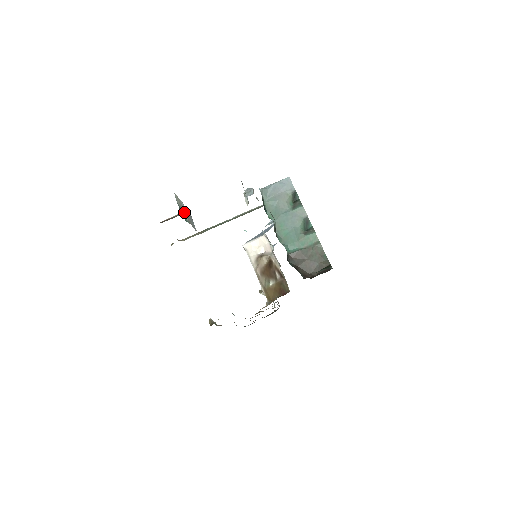
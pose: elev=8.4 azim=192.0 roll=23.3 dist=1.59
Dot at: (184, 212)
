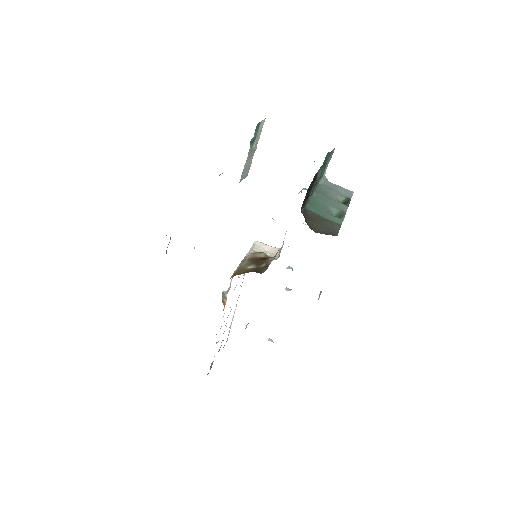
Dot at: (253, 146)
